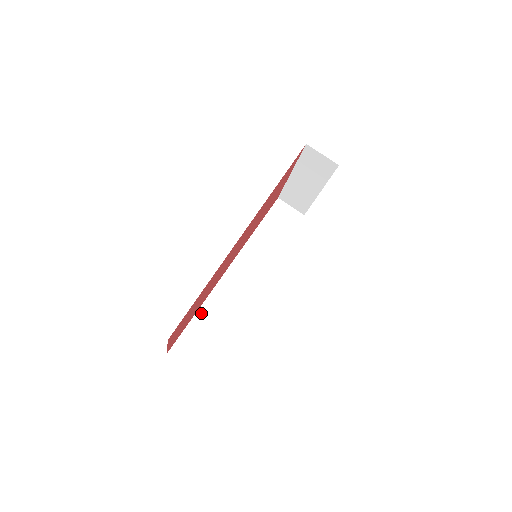
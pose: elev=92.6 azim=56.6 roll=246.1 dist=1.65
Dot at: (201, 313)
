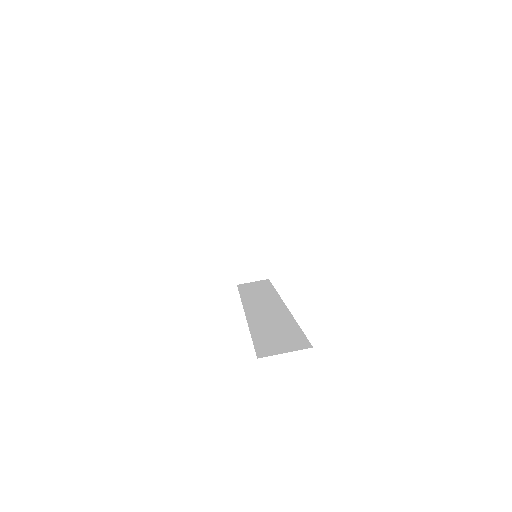
Dot at: (256, 332)
